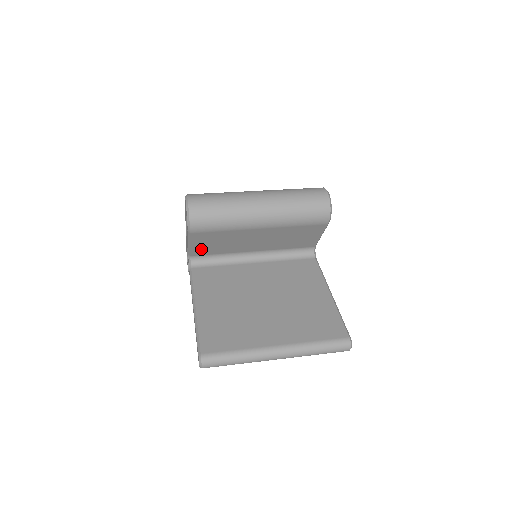
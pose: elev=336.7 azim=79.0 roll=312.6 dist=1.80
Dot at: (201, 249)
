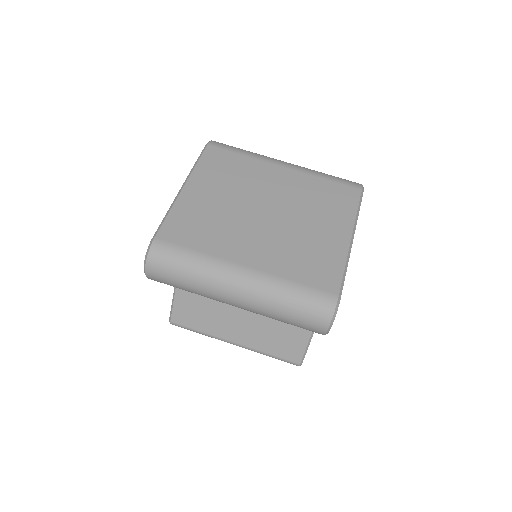
Dot at: occluded
